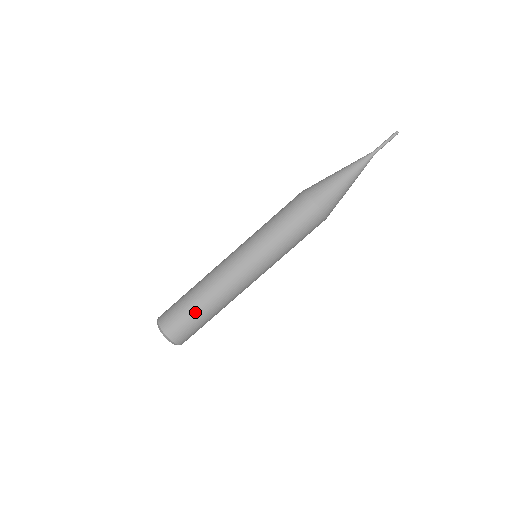
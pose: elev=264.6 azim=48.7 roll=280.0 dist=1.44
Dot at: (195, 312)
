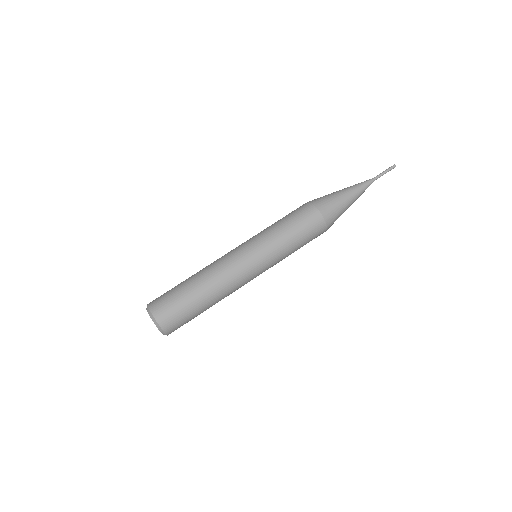
Dot at: (194, 305)
